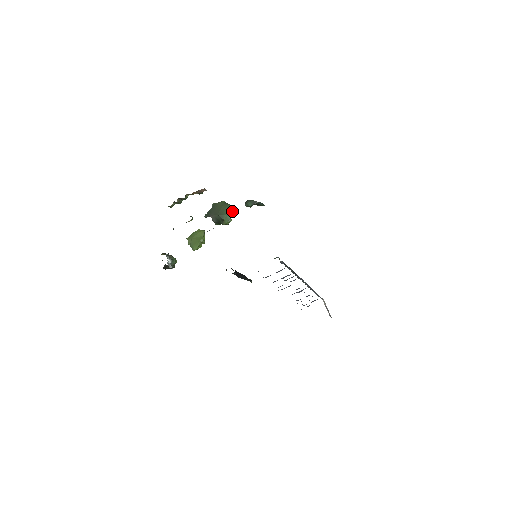
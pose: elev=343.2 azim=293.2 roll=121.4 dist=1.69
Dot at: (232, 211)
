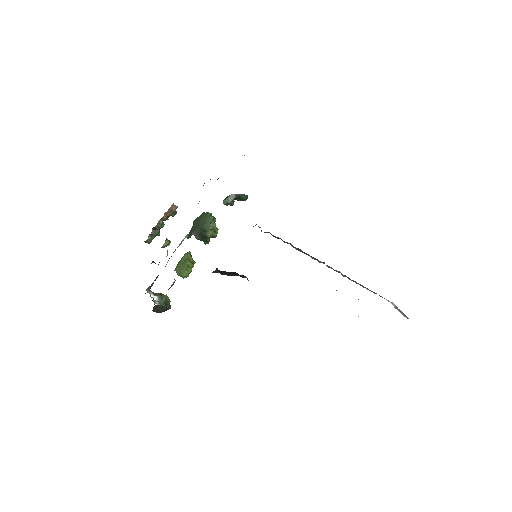
Dot at: (214, 218)
